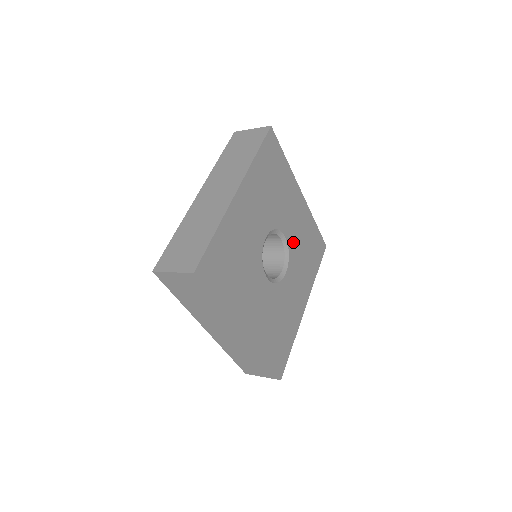
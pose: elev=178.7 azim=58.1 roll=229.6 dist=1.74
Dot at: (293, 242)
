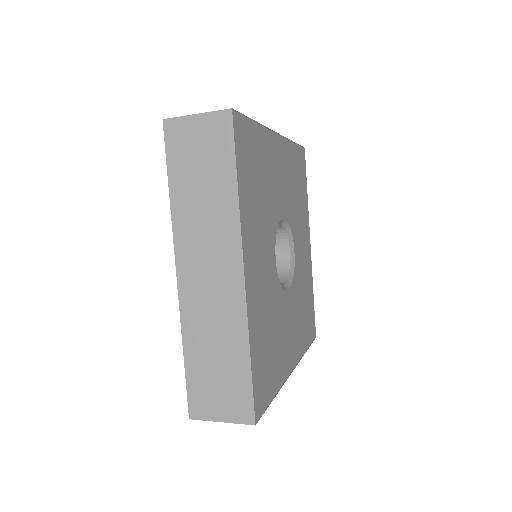
Dot at: (298, 273)
